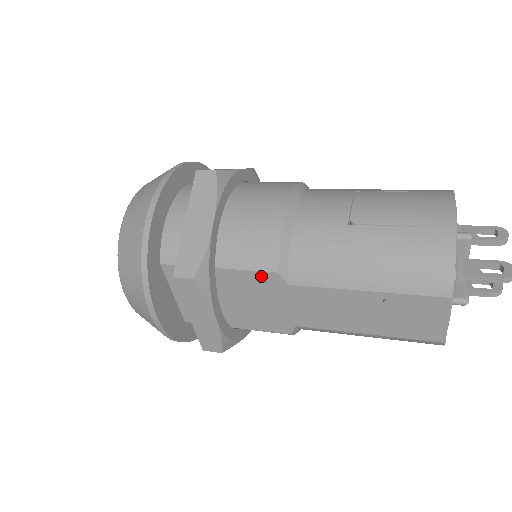
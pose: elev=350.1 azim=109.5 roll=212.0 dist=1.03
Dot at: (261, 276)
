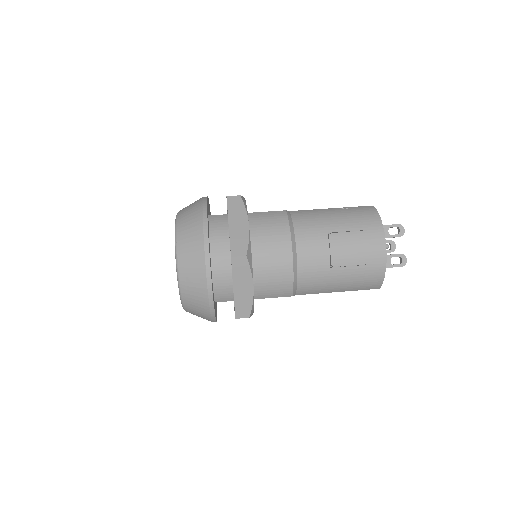
Dot at: occluded
